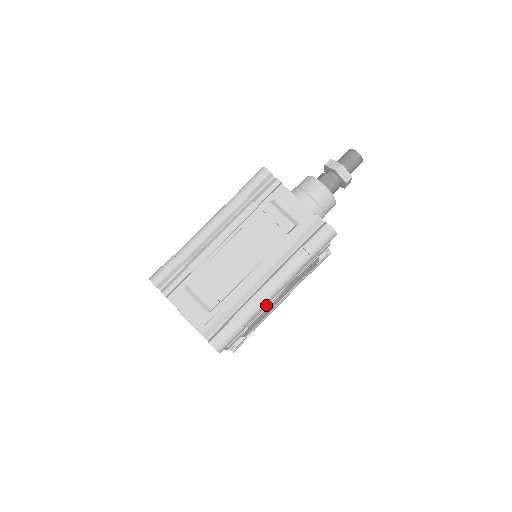
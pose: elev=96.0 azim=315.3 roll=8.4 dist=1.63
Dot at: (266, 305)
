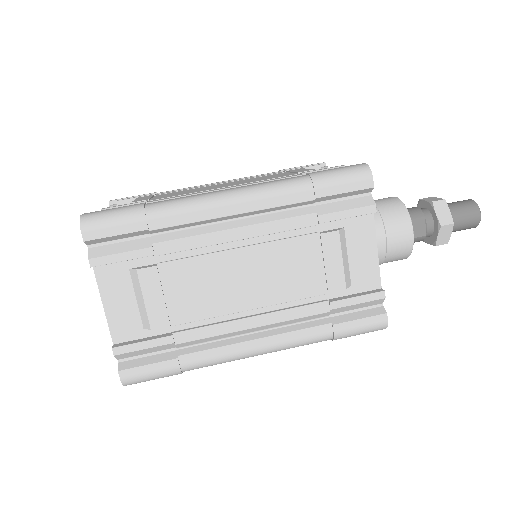
Dot at: occluded
